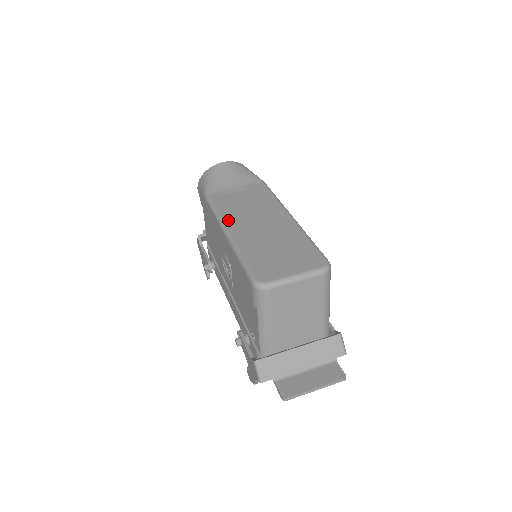
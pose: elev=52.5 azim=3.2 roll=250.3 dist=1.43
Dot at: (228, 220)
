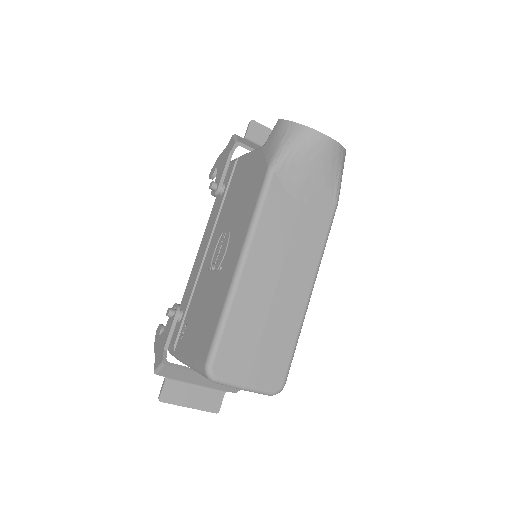
Dot at: (256, 247)
